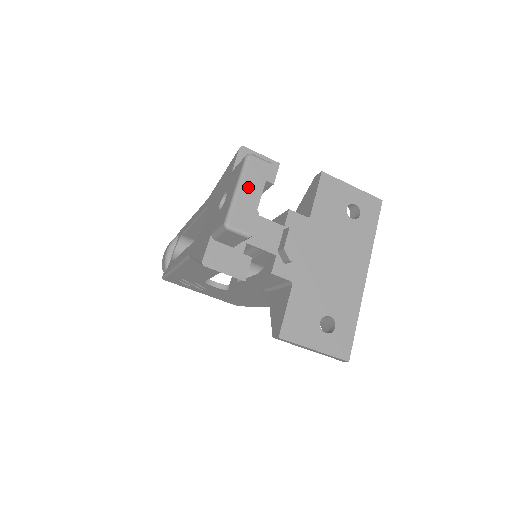
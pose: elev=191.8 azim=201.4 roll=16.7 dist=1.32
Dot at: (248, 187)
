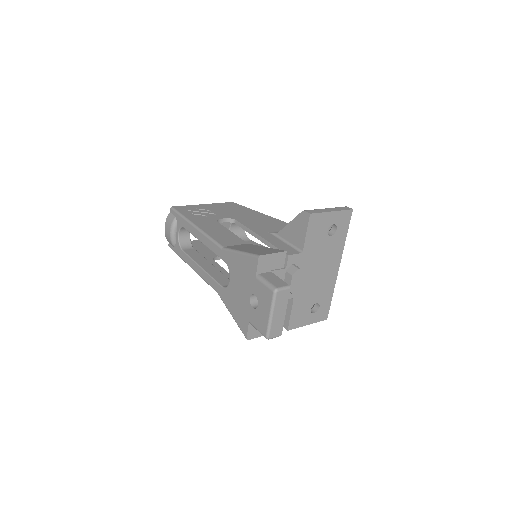
Dot at: (278, 311)
